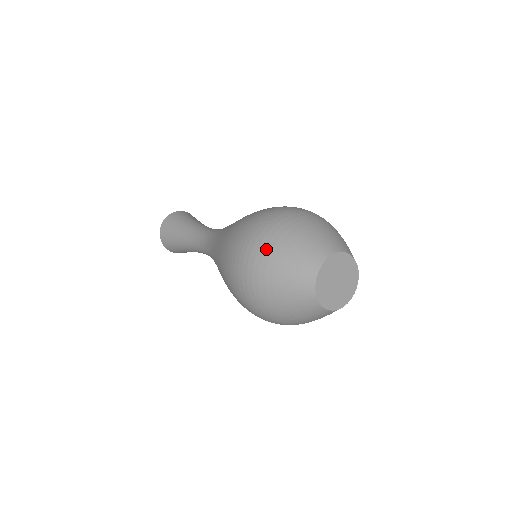
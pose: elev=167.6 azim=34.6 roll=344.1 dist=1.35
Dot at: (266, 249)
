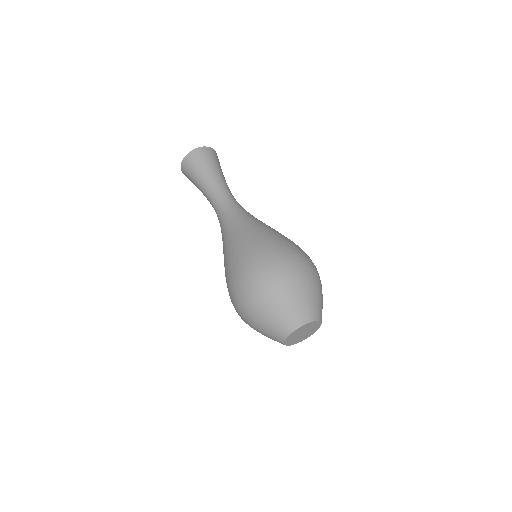
Dot at: (285, 285)
